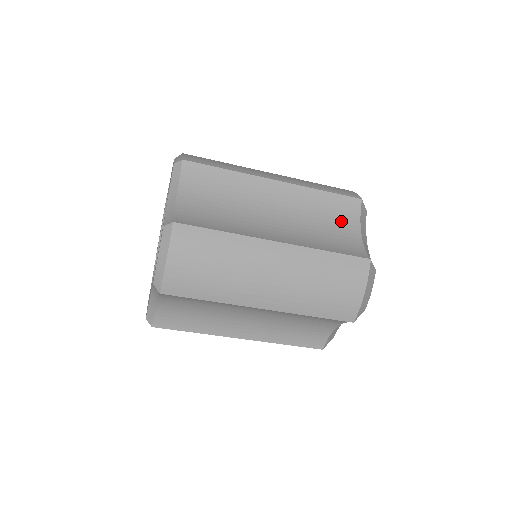
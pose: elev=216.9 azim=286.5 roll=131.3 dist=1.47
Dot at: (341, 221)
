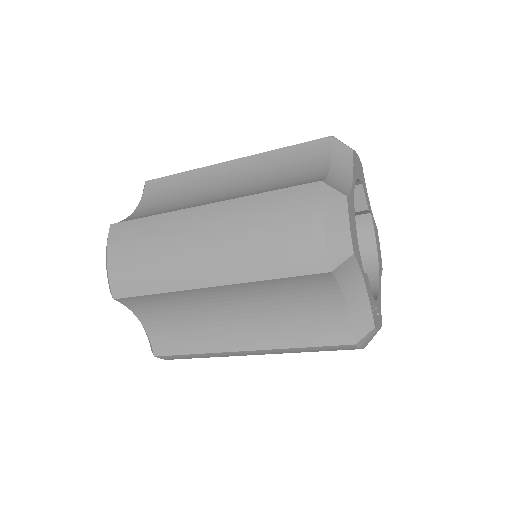
Dot at: (304, 167)
